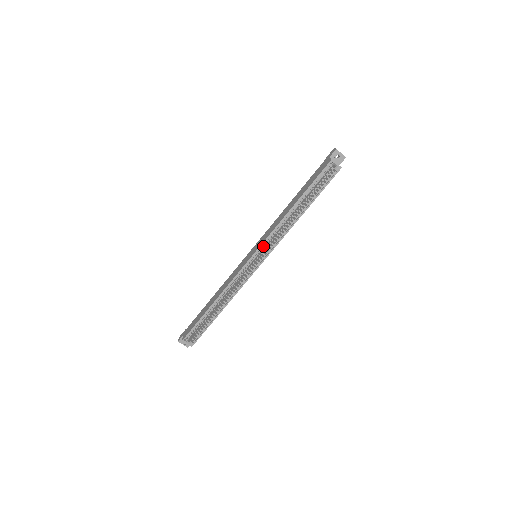
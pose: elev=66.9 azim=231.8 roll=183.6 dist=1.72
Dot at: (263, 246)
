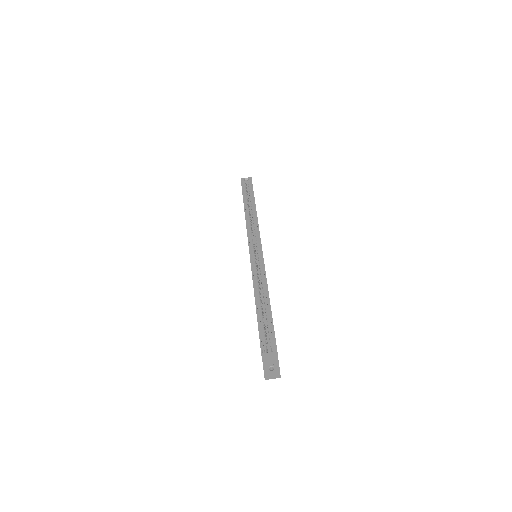
Dot at: occluded
